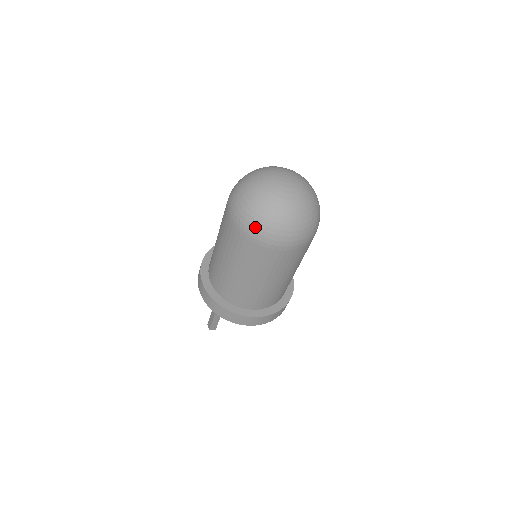
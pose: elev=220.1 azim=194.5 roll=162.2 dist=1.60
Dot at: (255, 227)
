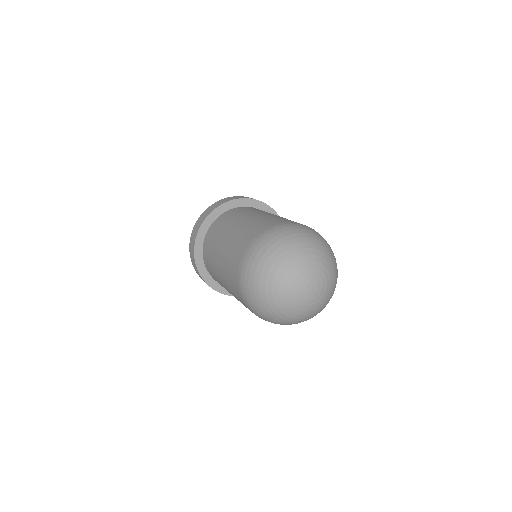
Dot at: occluded
